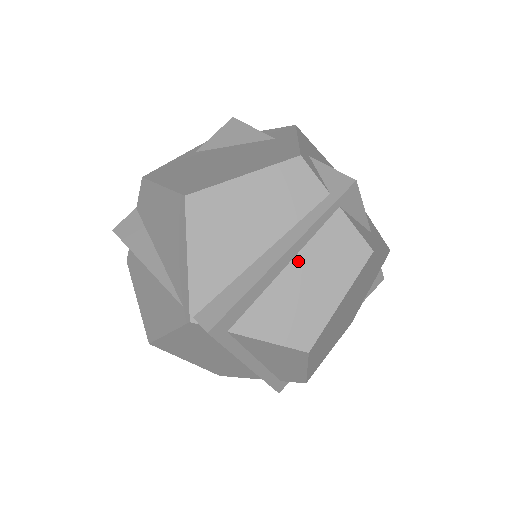
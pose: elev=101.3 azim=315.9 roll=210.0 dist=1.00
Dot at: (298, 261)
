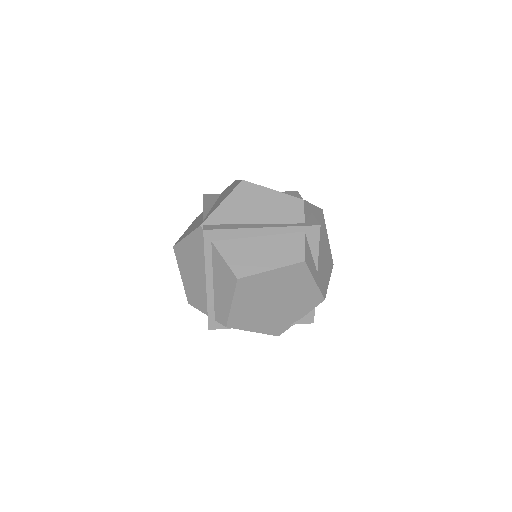
Dot at: (267, 238)
